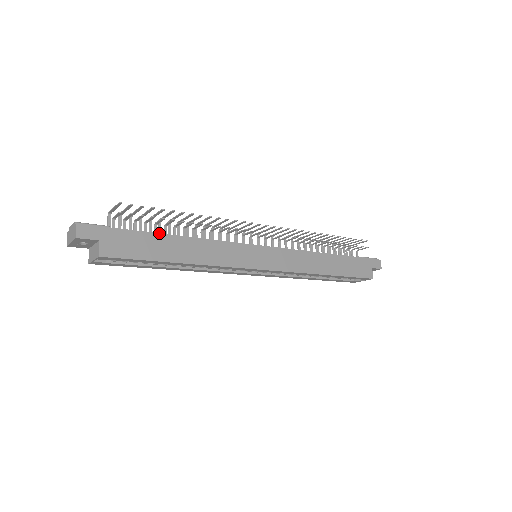
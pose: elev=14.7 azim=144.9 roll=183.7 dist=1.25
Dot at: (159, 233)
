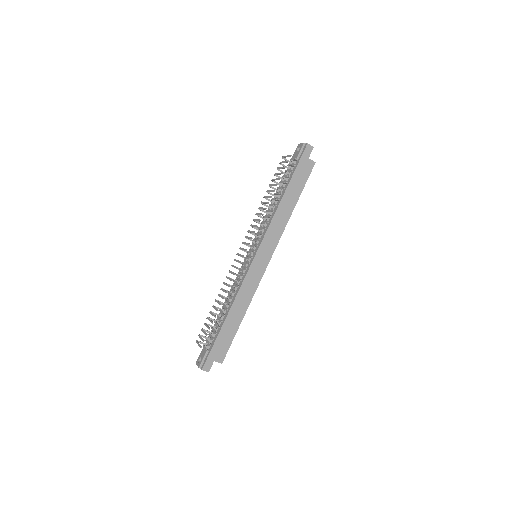
Dot at: (222, 326)
